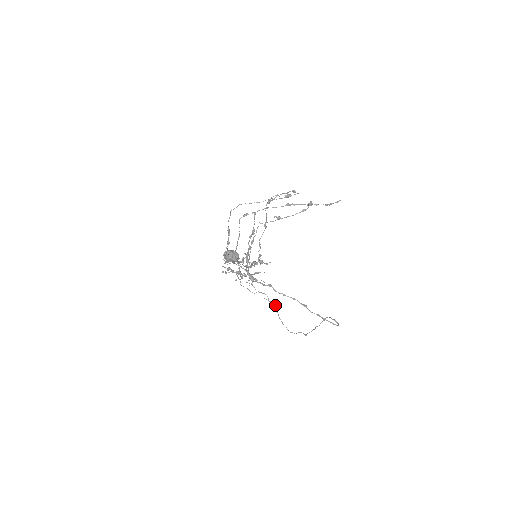
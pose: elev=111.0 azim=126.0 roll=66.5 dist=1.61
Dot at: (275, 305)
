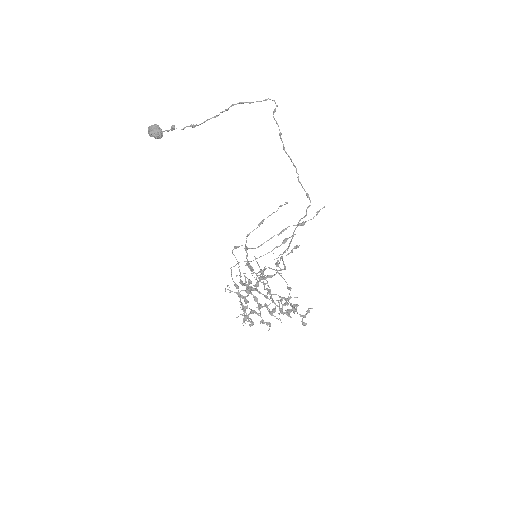
Dot at: occluded
